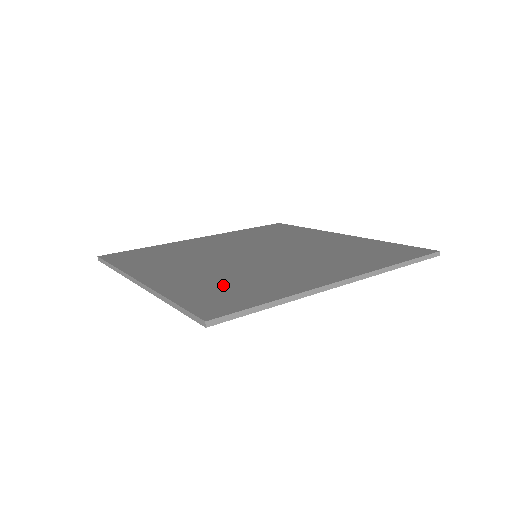
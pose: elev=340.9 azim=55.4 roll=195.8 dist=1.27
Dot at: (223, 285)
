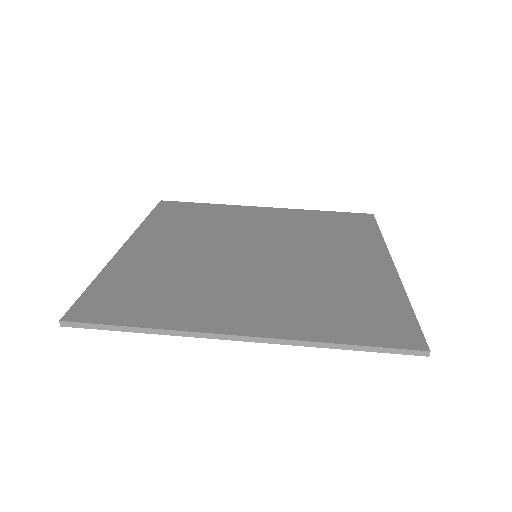
Dot at: (337, 305)
